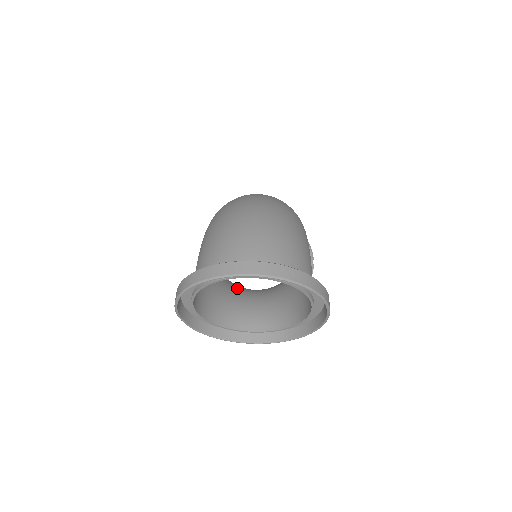
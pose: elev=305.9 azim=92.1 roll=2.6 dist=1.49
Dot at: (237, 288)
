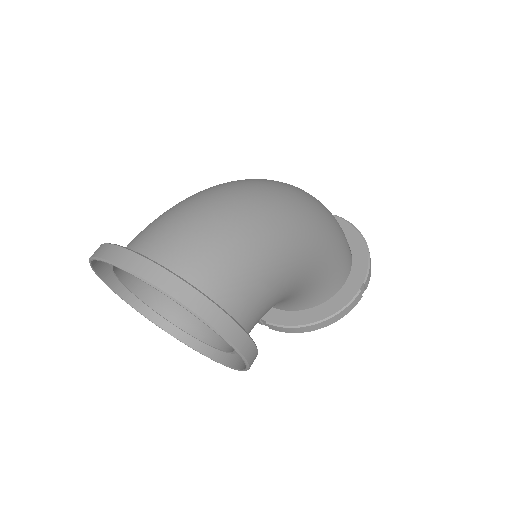
Dot at: occluded
